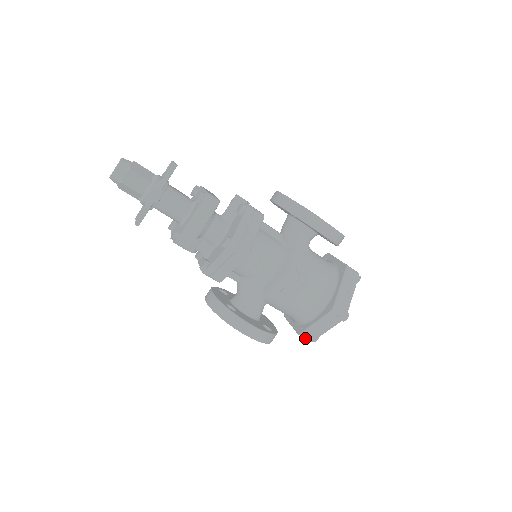
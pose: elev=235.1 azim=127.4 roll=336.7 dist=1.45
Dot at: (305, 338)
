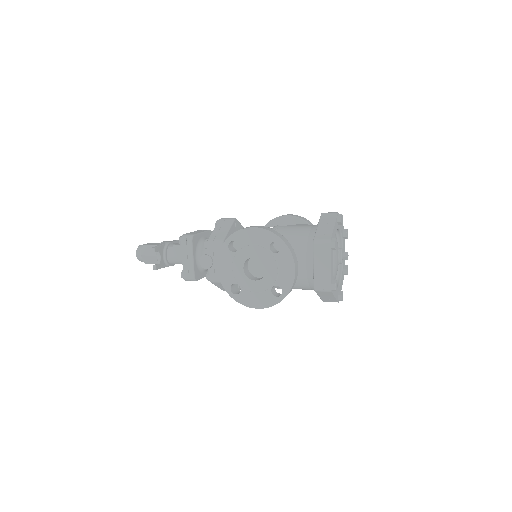
Dot at: occluded
